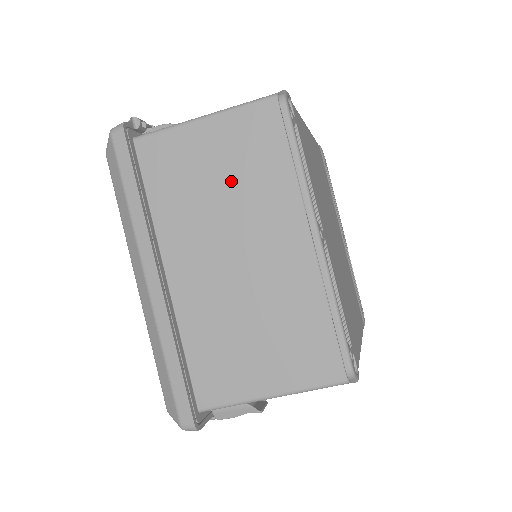
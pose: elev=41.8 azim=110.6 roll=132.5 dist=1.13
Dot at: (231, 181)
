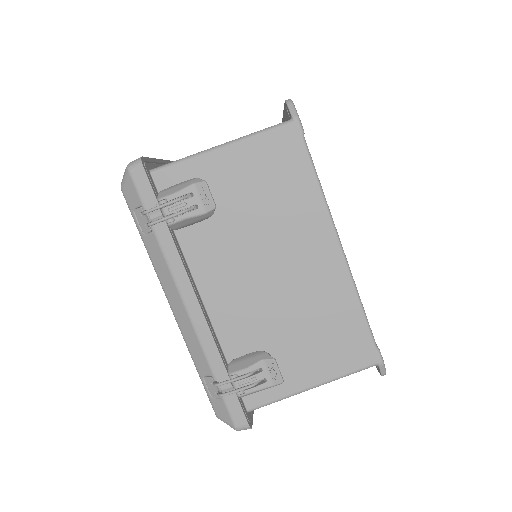
Dot at: occluded
